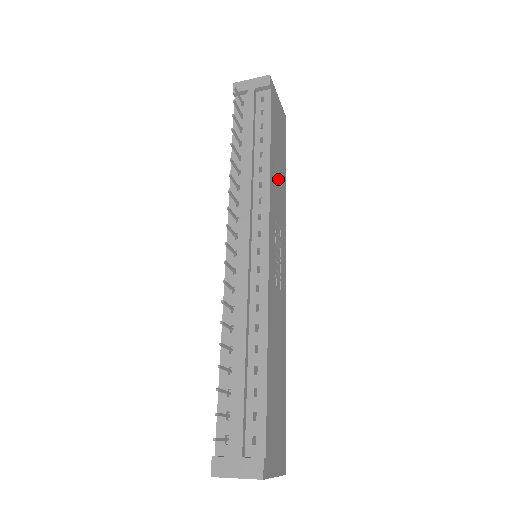
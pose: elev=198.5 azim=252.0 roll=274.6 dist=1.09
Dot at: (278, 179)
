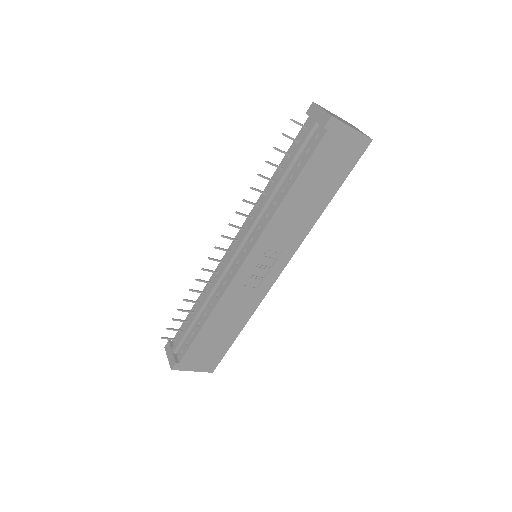
Dot at: (300, 211)
